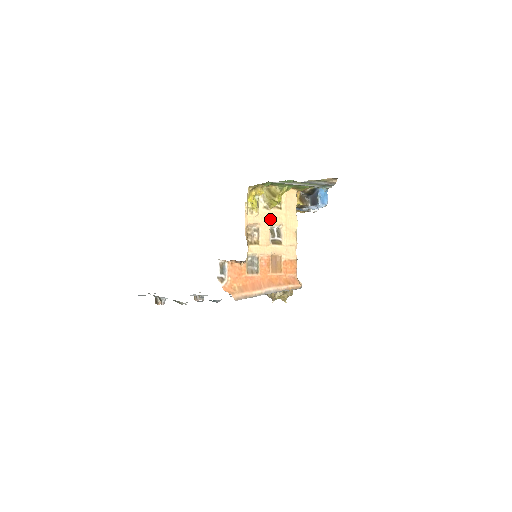
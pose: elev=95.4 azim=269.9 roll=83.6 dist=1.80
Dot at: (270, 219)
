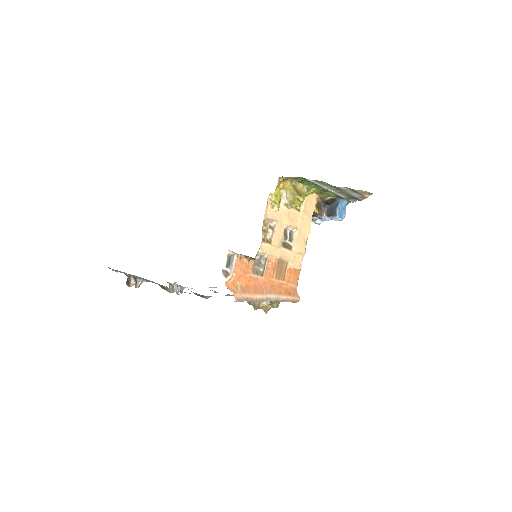
Dot at: (287, 219)
